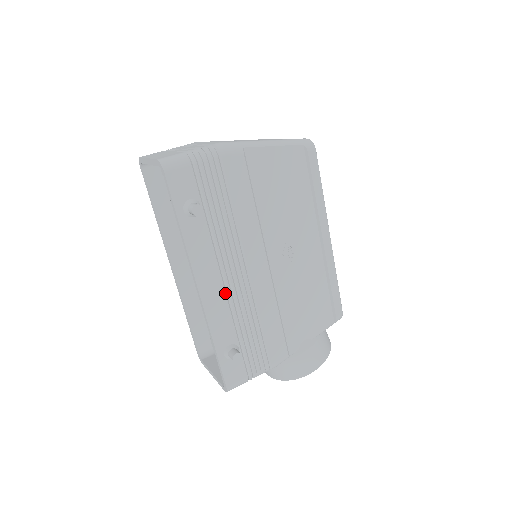
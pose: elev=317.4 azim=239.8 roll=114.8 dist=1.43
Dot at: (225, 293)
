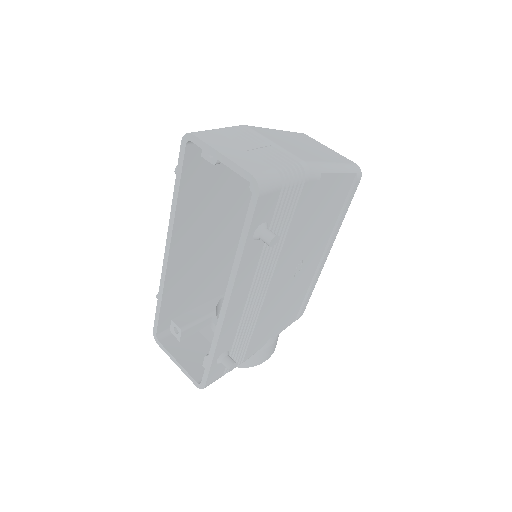
Dot at: (244, 308)
